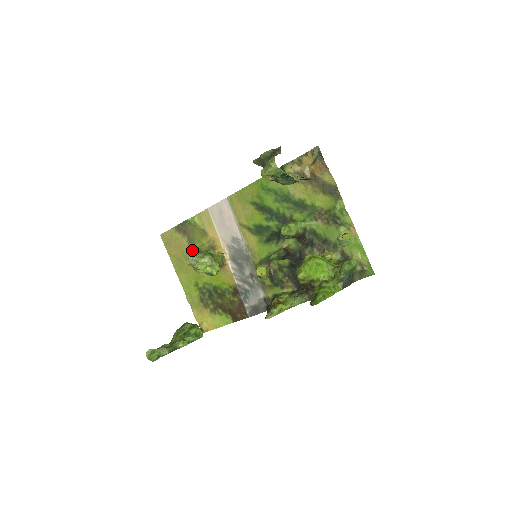
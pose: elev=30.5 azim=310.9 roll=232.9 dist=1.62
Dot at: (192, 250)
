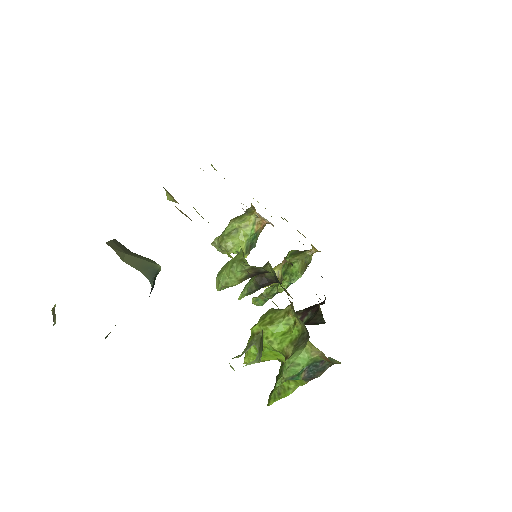
Dot at: occluded
